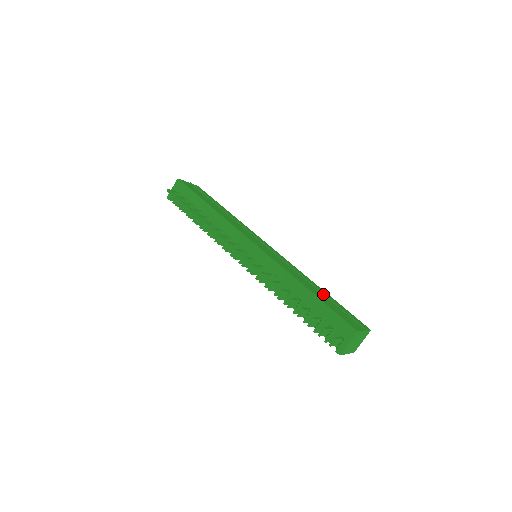
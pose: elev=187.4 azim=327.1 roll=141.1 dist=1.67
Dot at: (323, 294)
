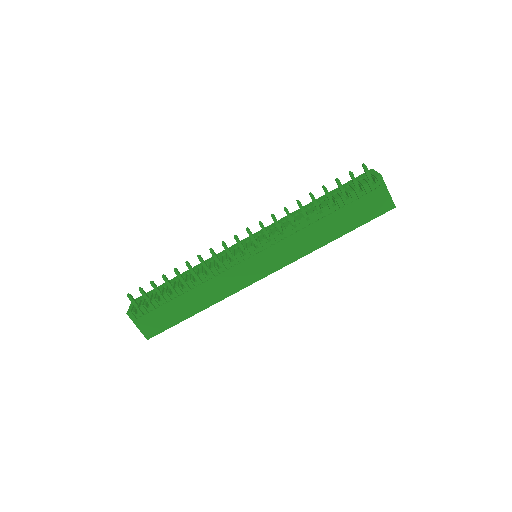
Dot at: occluded
